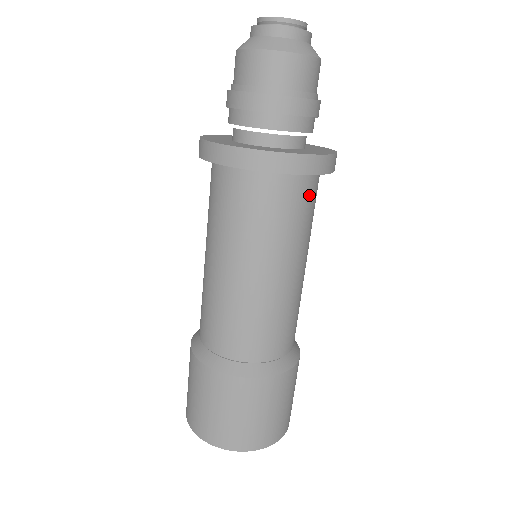
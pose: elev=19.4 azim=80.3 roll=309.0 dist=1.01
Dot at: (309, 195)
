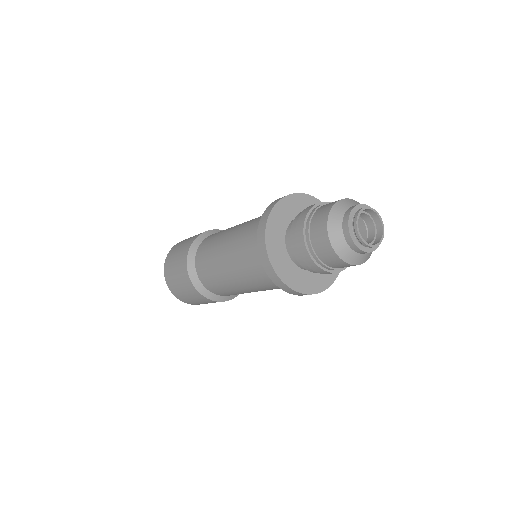
Dot at: occluded
